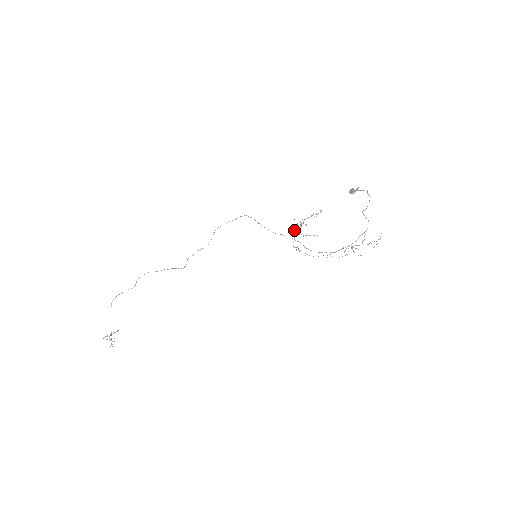
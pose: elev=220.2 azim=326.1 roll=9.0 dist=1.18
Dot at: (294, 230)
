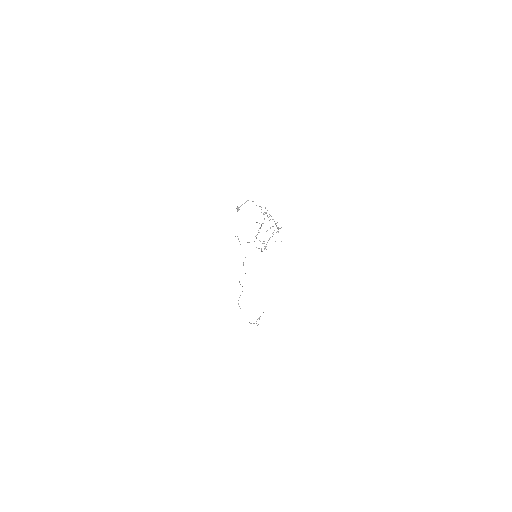
Dot at: (258, 232)
